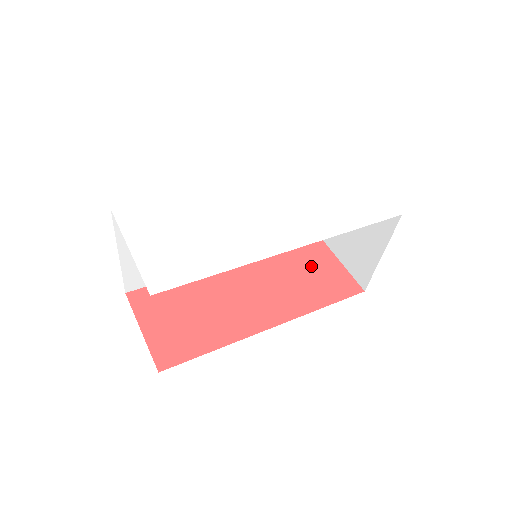
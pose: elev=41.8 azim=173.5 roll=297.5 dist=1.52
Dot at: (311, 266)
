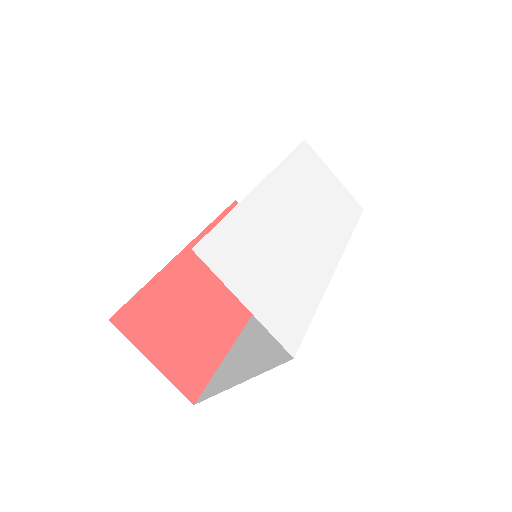
Dot at: occluded
